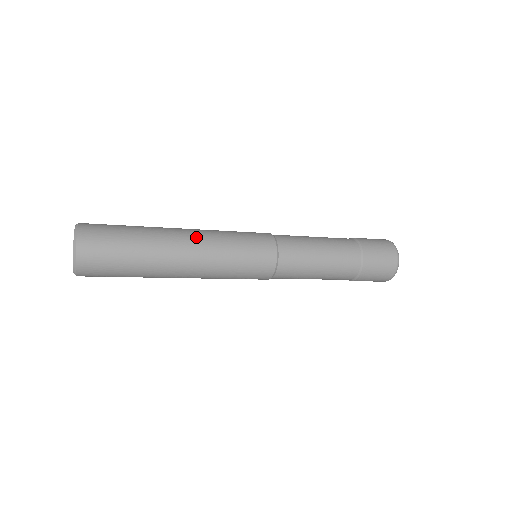
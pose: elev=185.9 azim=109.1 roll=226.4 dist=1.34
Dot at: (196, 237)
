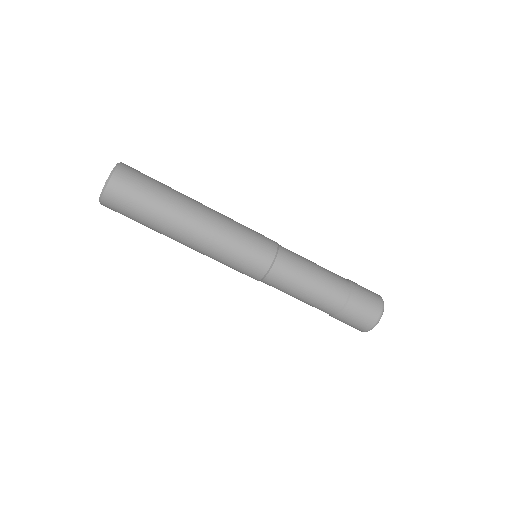
Dot at: occluded
